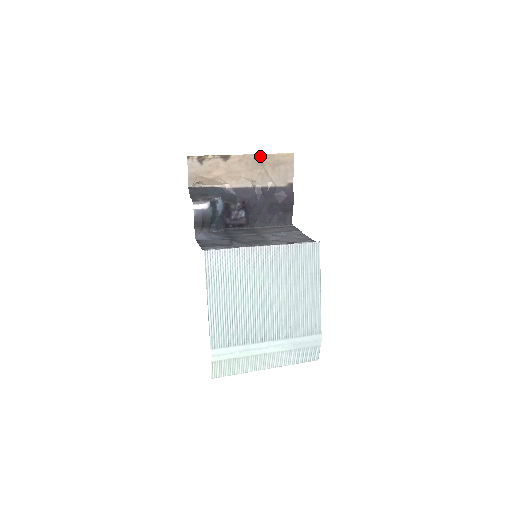
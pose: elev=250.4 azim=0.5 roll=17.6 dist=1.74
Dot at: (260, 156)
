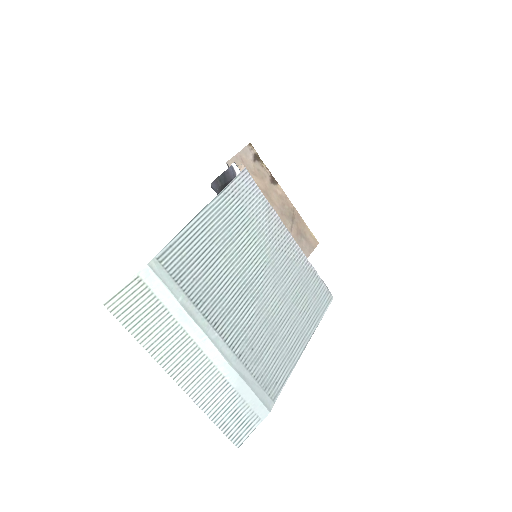
Dot at: (296, 213)
